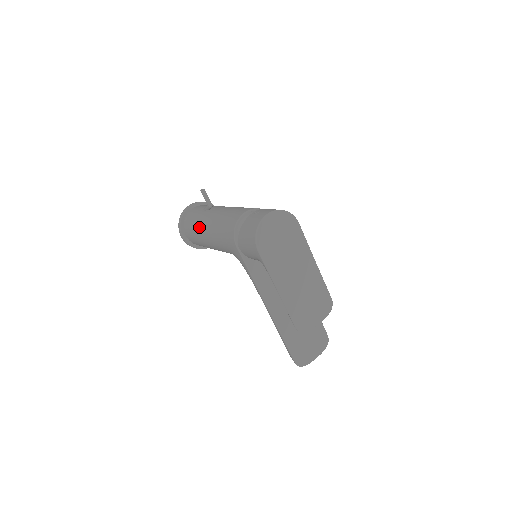
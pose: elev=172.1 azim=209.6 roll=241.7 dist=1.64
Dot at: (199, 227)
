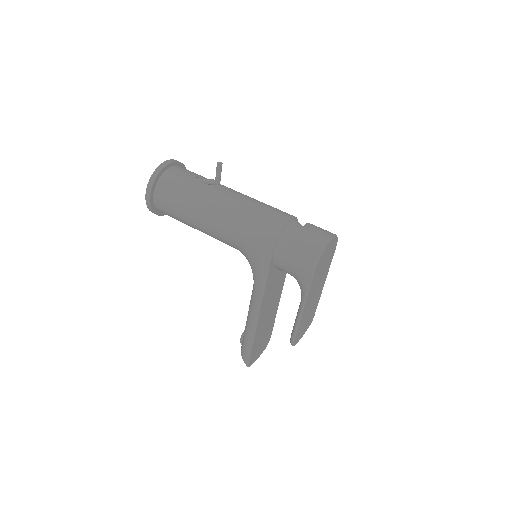
Dot at: (197, 202)
